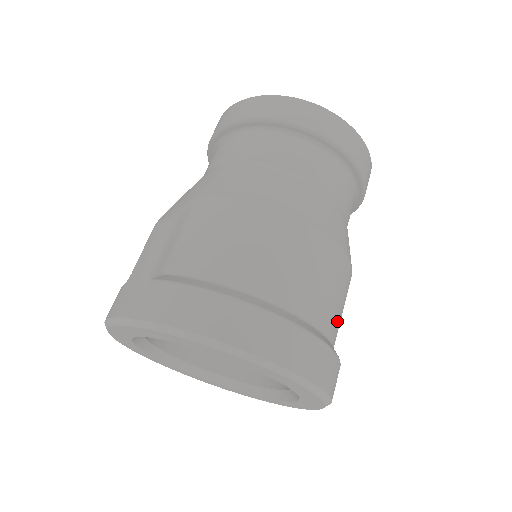
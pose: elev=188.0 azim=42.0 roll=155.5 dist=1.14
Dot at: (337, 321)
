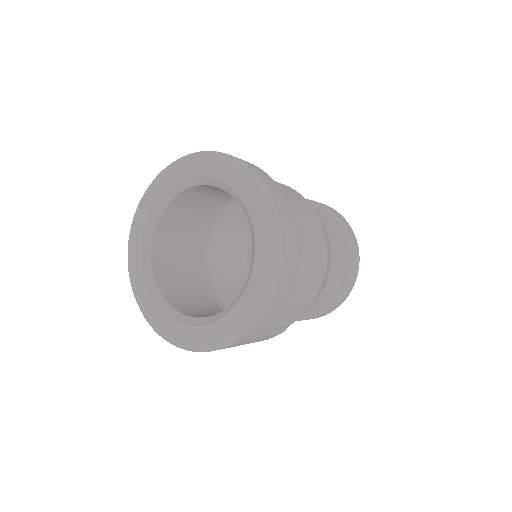
Dot at: (305, 257)
